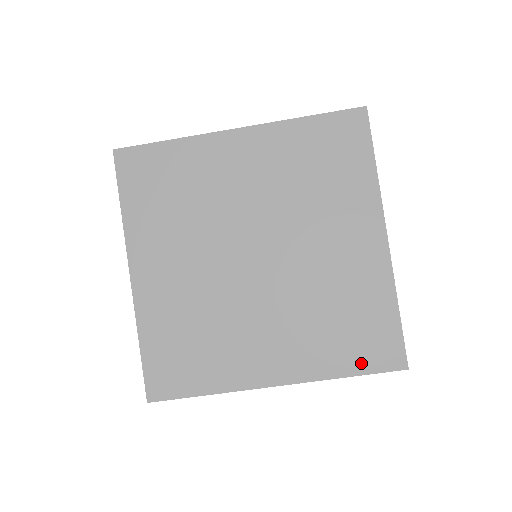
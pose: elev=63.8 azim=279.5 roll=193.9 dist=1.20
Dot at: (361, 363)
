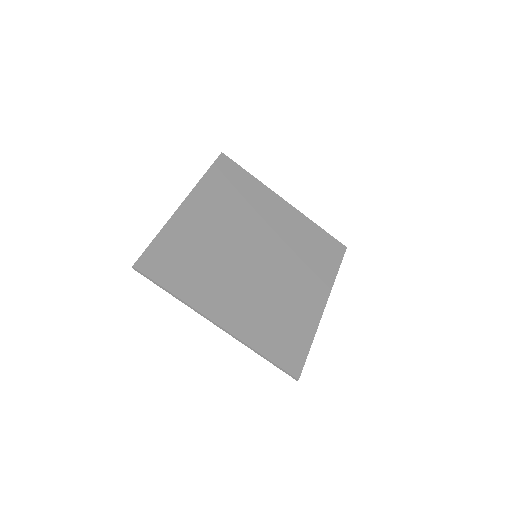
Dot at: (276, 354)
